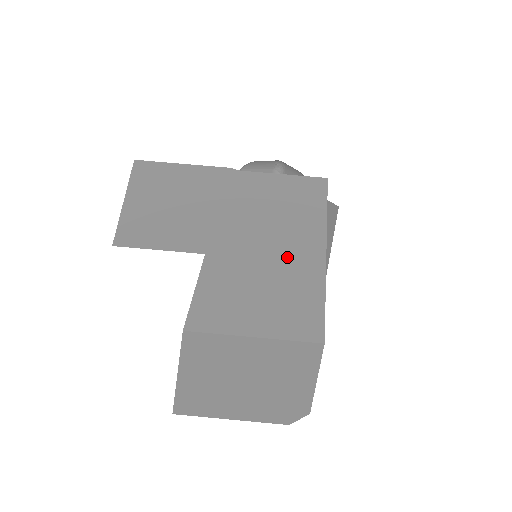
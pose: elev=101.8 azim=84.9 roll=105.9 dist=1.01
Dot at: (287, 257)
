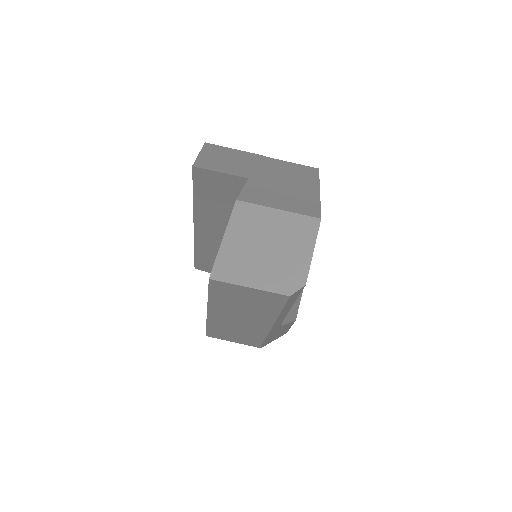
Dot at: (297, 188)
